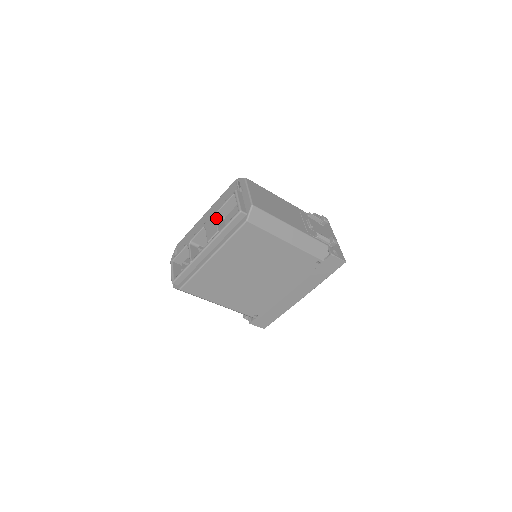
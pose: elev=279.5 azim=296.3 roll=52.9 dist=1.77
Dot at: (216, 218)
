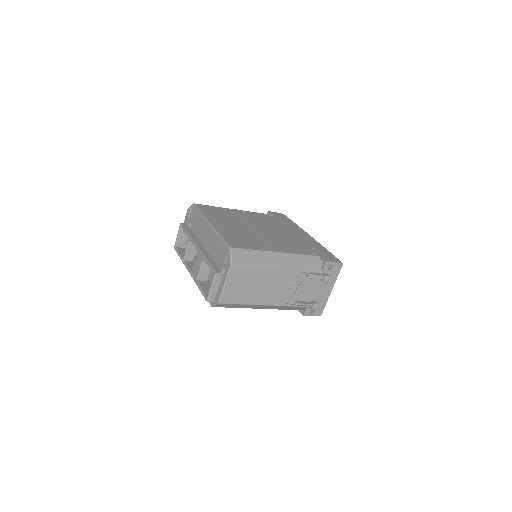
Dot at: (202, 264)
